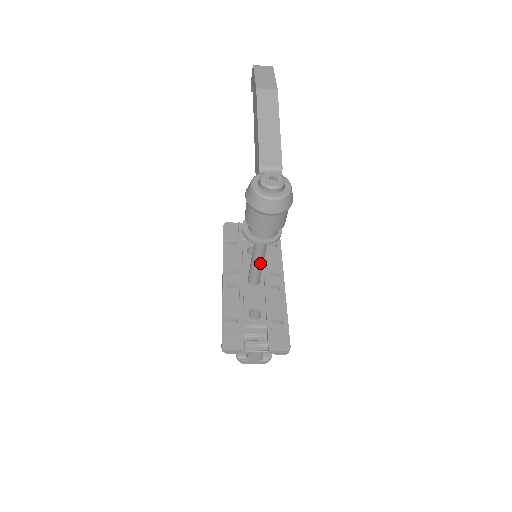
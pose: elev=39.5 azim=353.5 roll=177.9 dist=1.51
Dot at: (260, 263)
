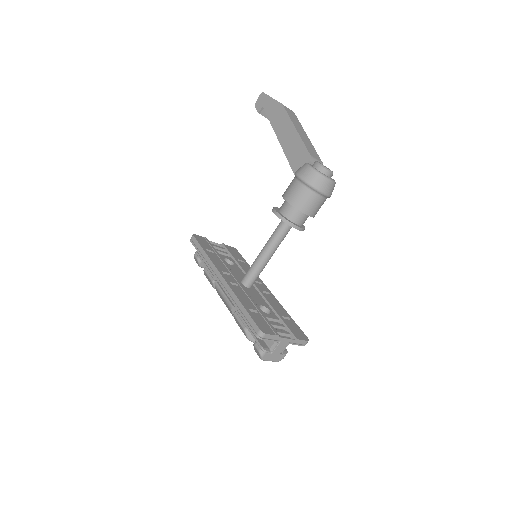
Dot at: (269, 259)
